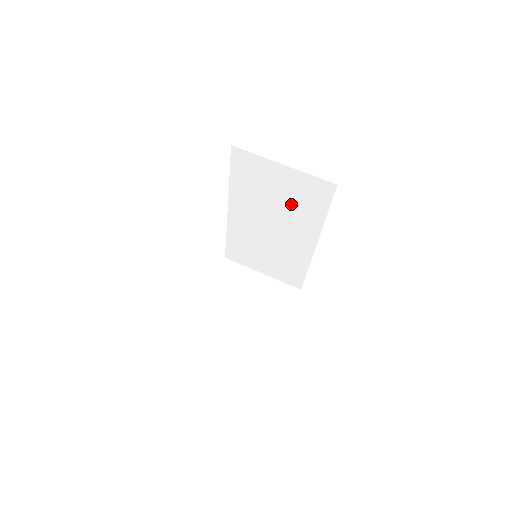
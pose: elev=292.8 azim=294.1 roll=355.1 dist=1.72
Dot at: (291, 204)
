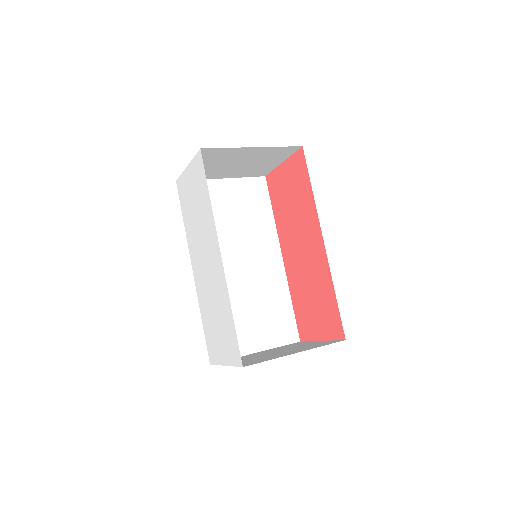
Dot at: (244, 219)
